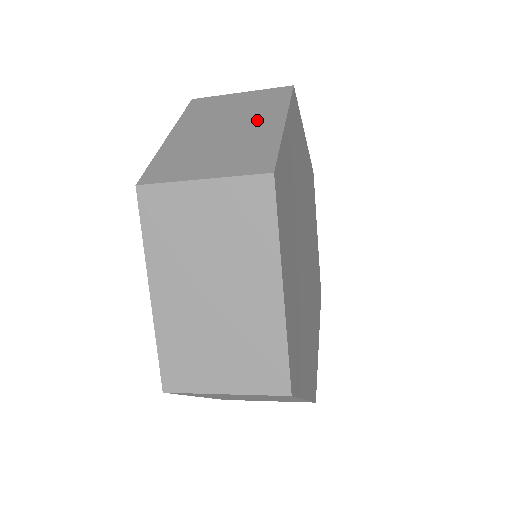
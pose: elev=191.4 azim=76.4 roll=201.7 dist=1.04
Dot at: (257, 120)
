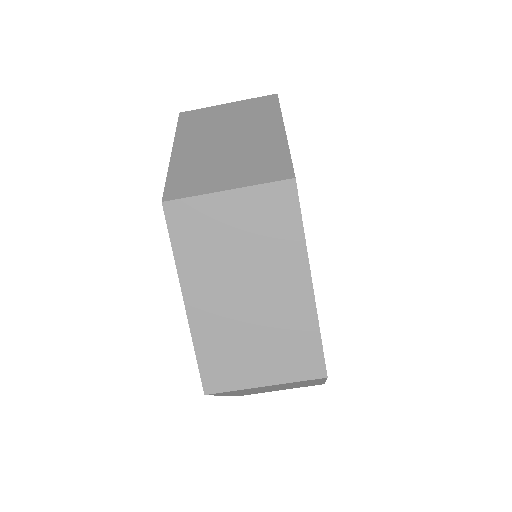
Dot at: (256, 129)
